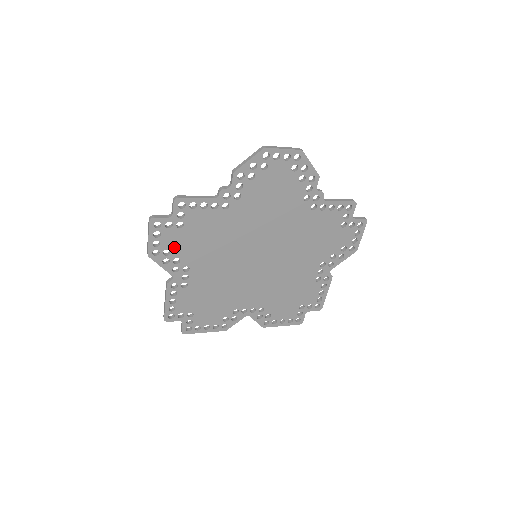
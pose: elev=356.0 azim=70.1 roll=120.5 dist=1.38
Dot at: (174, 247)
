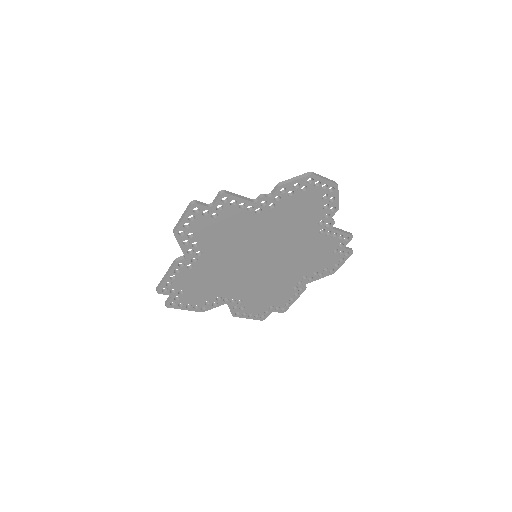
Dot at: (199, 232)
